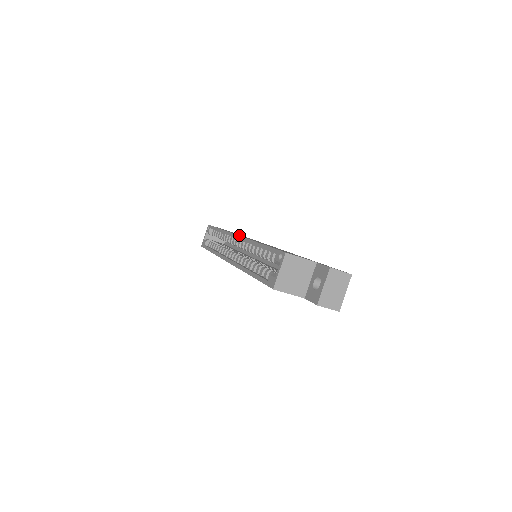
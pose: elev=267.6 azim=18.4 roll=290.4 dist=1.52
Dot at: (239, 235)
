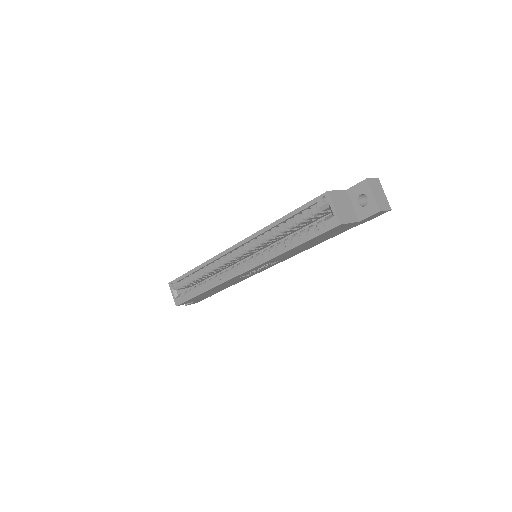
Dot at: occluded
